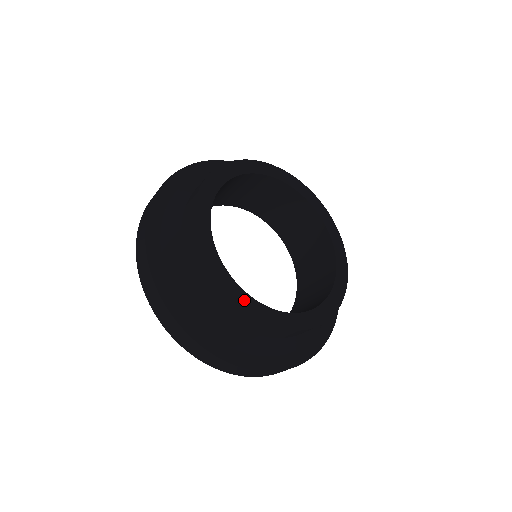
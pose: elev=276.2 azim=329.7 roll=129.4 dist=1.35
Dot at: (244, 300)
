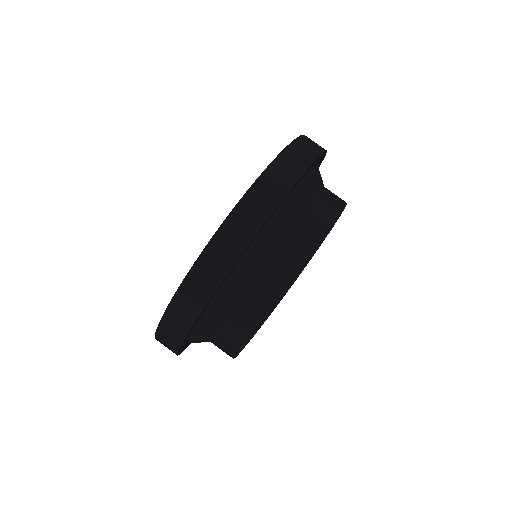
Dot at: occluded
